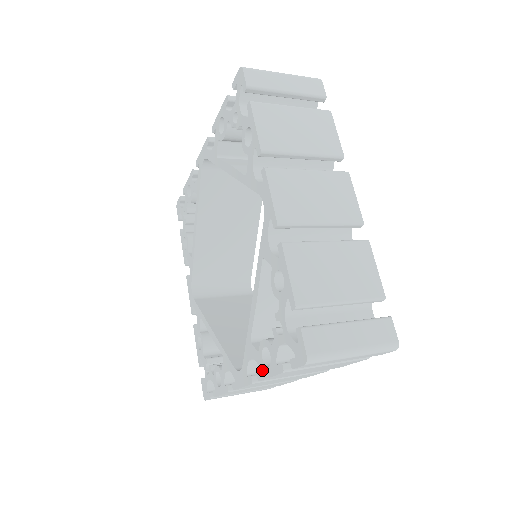
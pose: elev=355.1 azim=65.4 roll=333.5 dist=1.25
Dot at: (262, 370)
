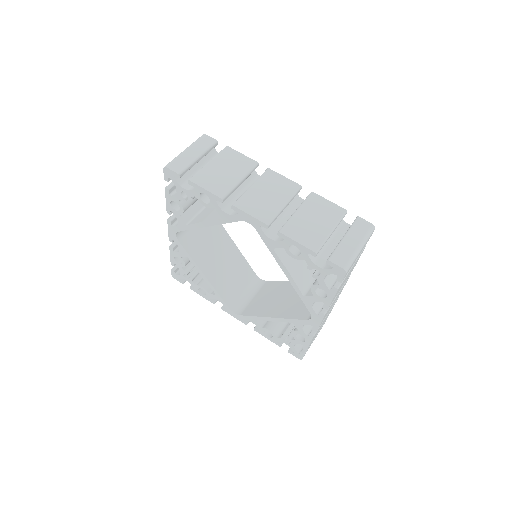
Dot at: (261, 332)
